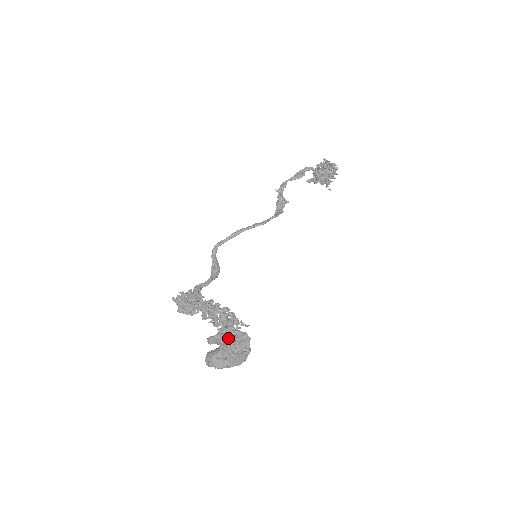
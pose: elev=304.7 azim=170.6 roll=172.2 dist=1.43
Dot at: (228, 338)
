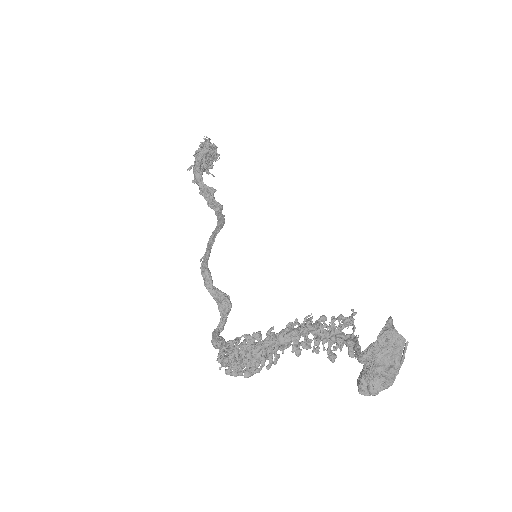
Dot at: (392, 332)
